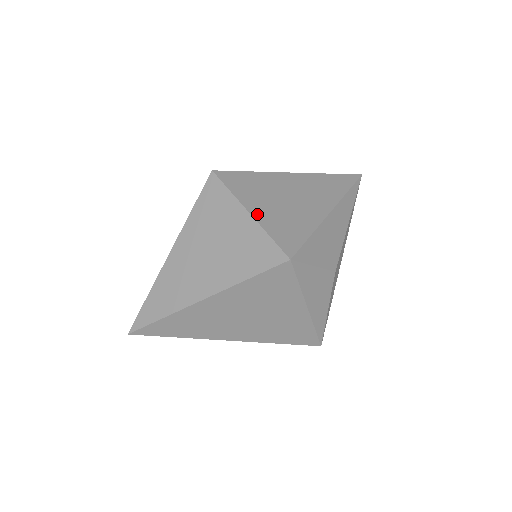
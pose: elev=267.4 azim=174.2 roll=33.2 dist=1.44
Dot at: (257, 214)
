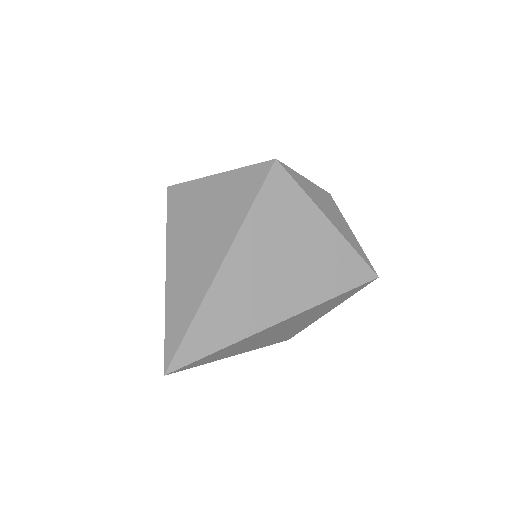
Dot at: occluded
